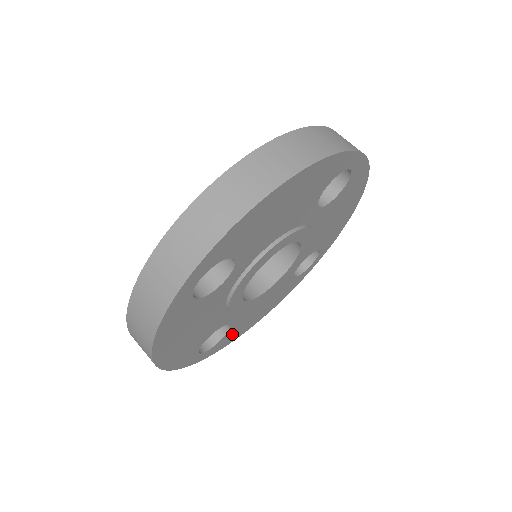
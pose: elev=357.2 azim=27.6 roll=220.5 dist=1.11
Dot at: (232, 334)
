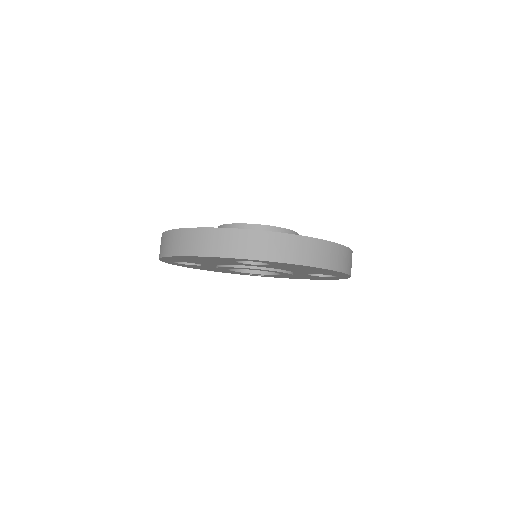
Dot at: occluded
